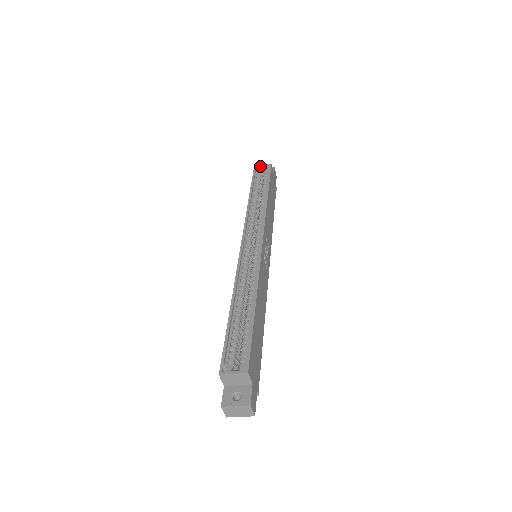
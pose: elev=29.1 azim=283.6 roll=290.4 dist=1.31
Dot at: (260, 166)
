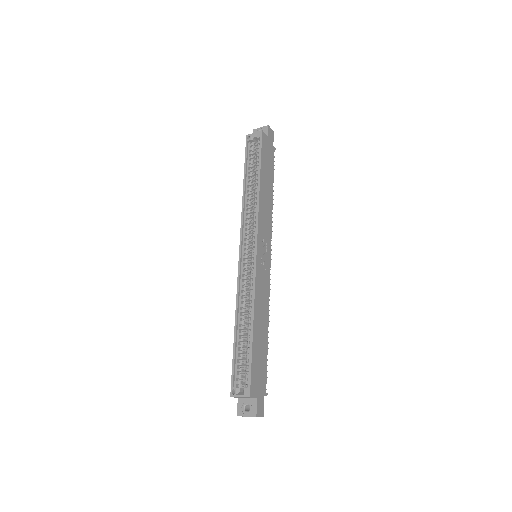
Dot at: (252, 135)
